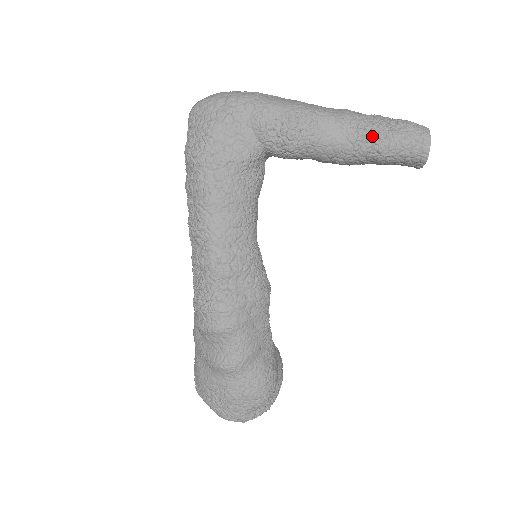
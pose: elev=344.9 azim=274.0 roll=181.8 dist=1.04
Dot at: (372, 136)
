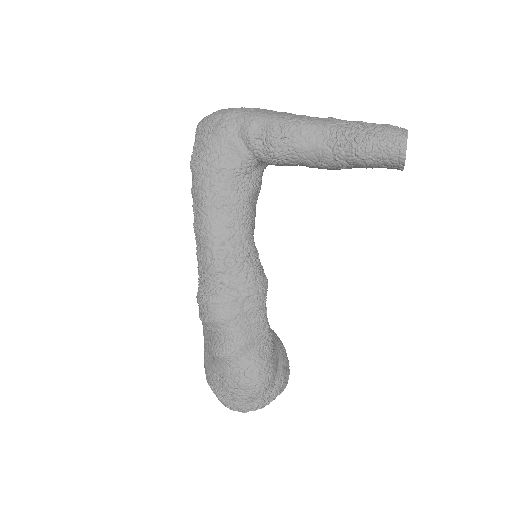
Dot at: (349, 140)
